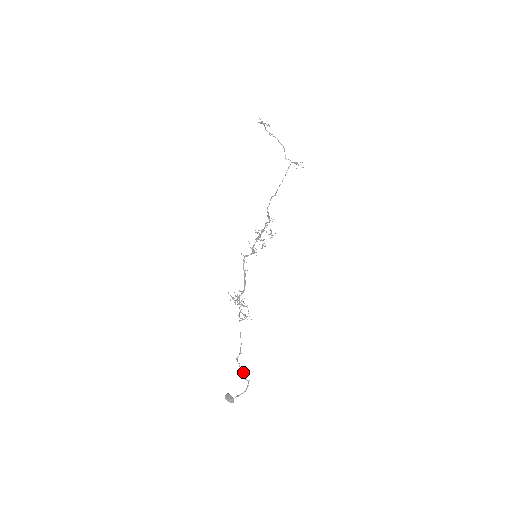
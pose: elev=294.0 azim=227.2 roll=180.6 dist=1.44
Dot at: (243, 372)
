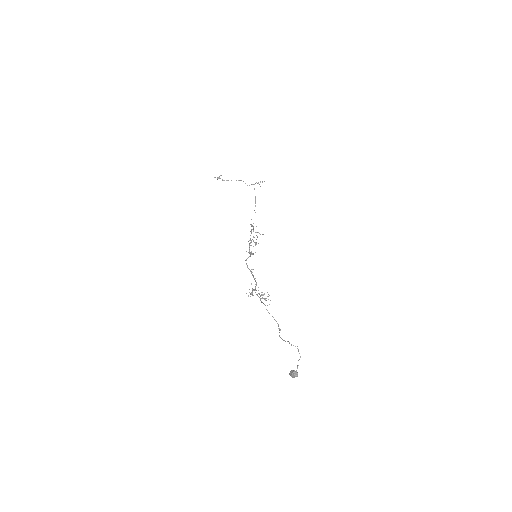
Dot at: occluded
